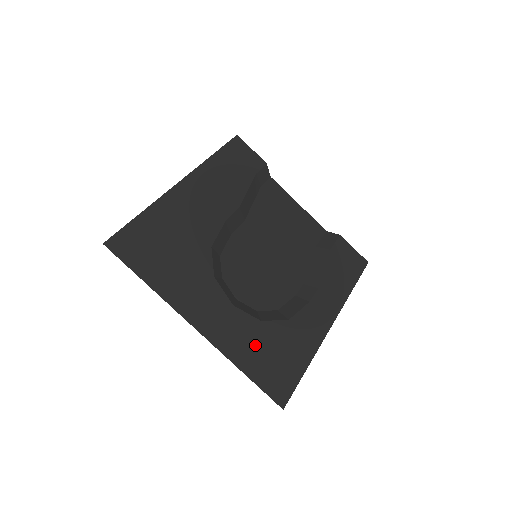
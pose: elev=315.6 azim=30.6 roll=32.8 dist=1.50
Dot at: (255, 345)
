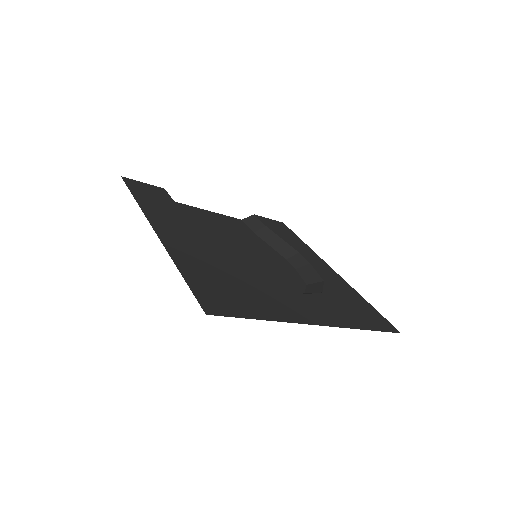
Dot at: (344, 309)
